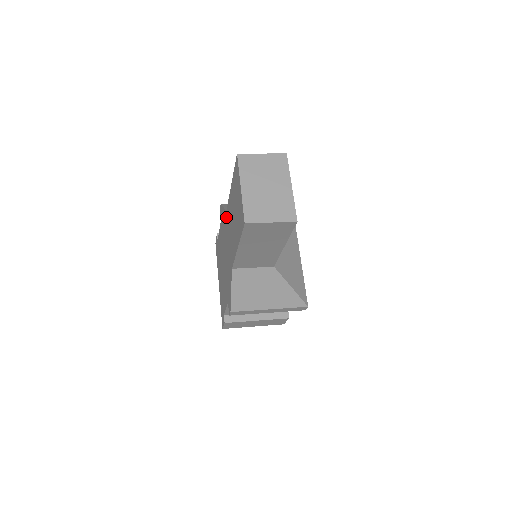
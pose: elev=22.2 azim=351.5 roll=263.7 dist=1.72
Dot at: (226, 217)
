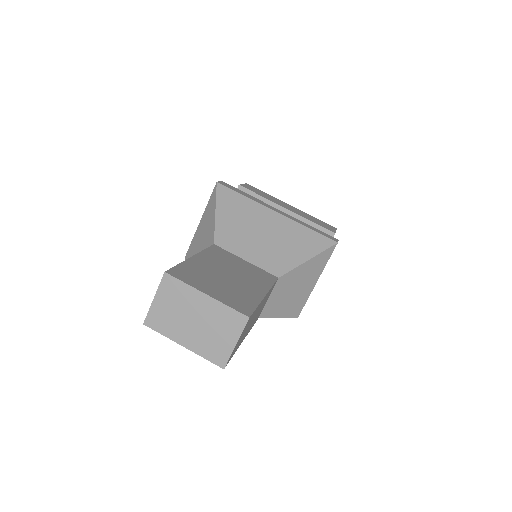
Dot at: occluded
